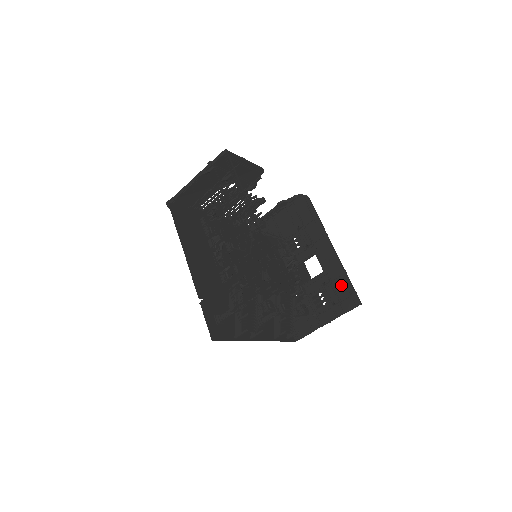
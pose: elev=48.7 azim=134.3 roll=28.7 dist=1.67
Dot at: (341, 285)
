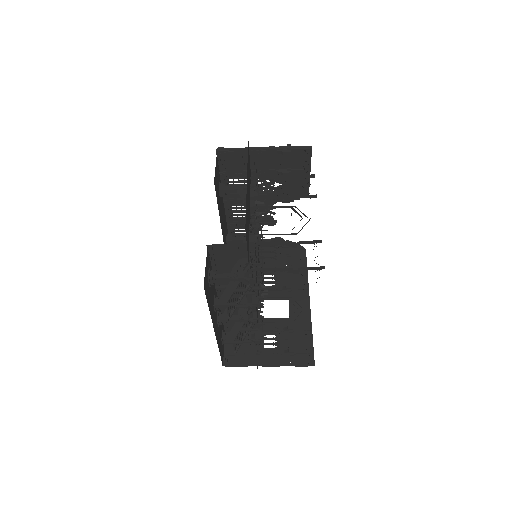
Dot at: (302, 339)
